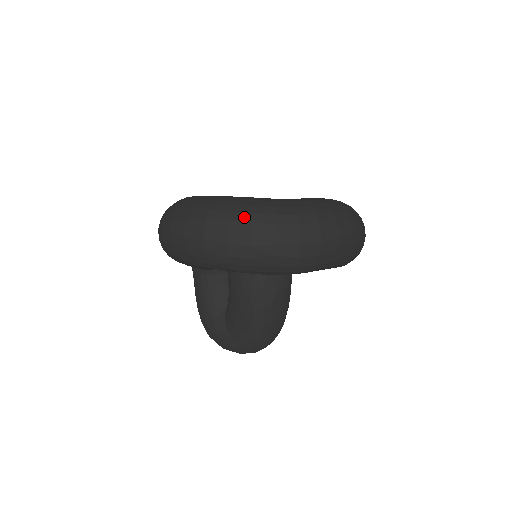
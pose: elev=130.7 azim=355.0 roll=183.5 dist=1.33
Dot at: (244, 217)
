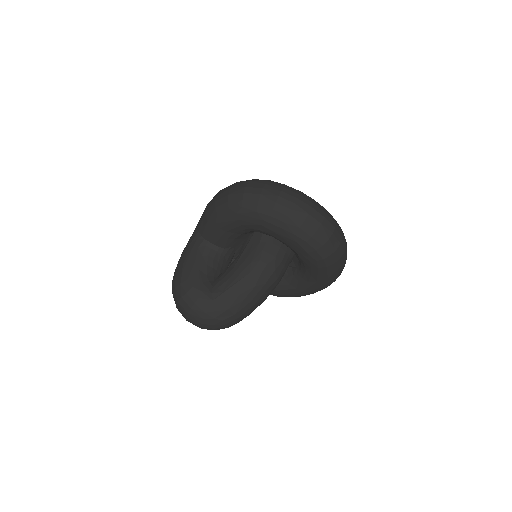
Dot at: (322, 208)
